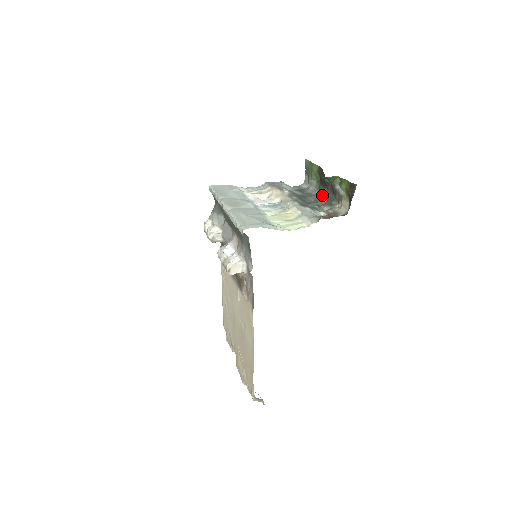
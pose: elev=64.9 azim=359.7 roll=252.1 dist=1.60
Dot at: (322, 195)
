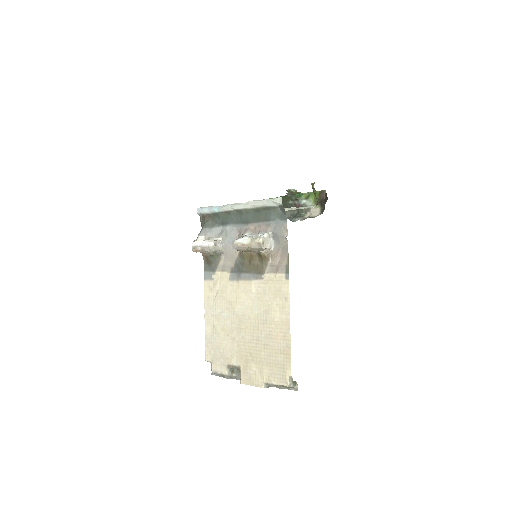
Dot at: occluded
